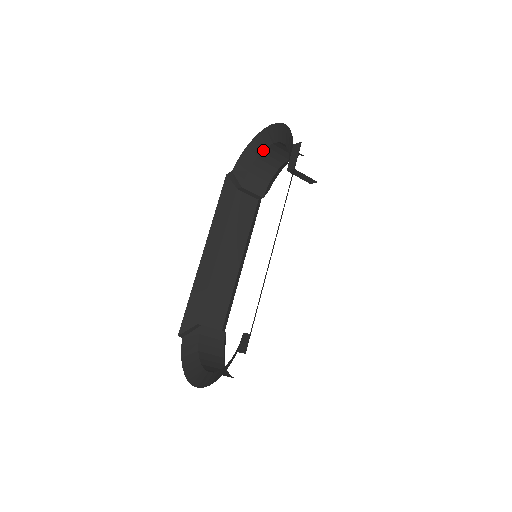
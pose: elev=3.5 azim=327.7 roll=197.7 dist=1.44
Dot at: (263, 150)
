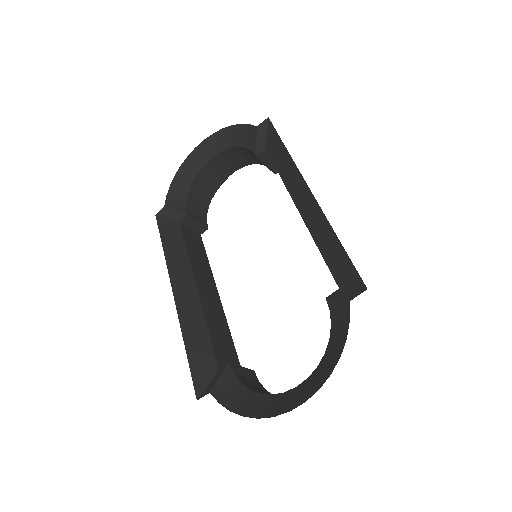
Dot at: (198, 172)
